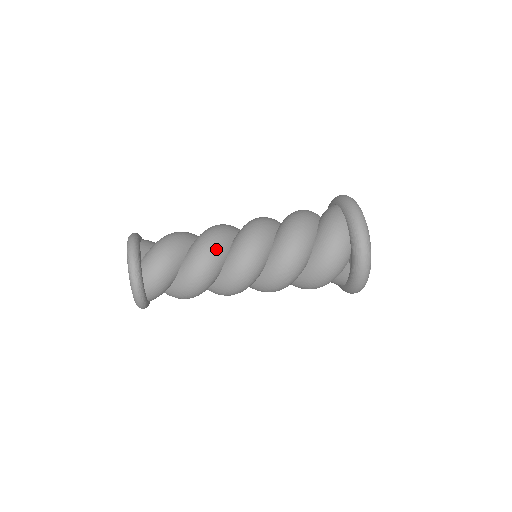
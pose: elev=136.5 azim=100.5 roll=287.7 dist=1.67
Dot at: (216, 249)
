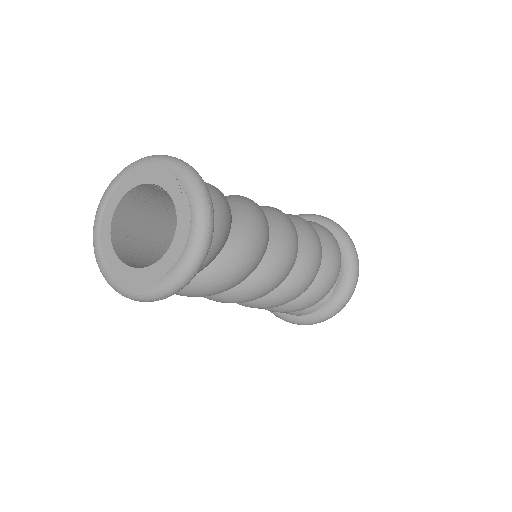
Dot at: occluded
